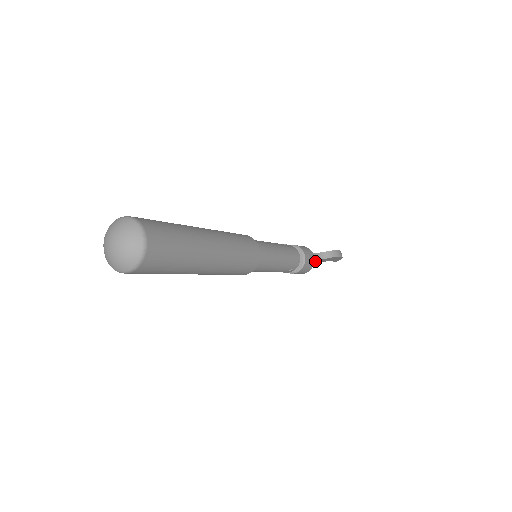
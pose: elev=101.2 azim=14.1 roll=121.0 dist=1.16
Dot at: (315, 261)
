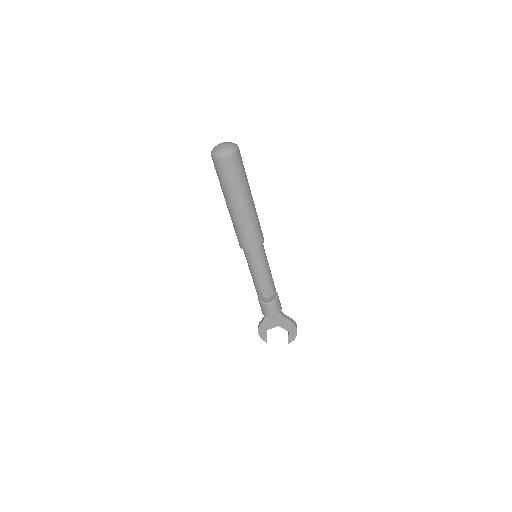
Dot at: (280, 318)
